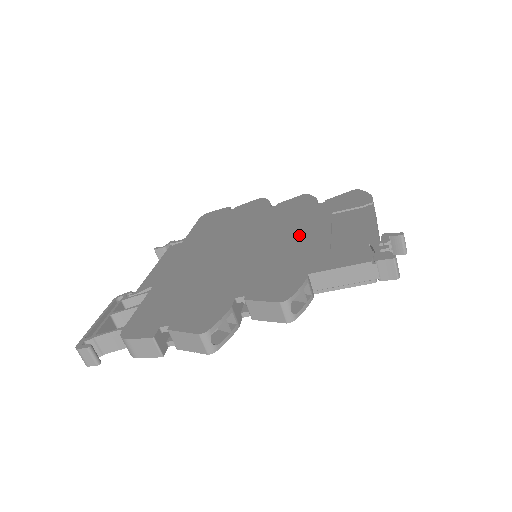
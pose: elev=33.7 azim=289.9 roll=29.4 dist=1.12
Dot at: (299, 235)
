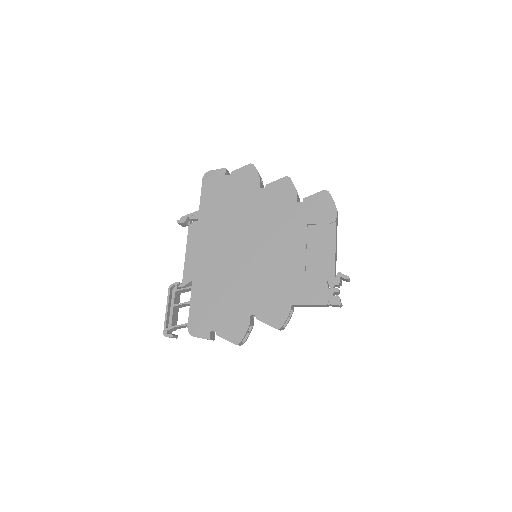
Dot at: (285, 251)
